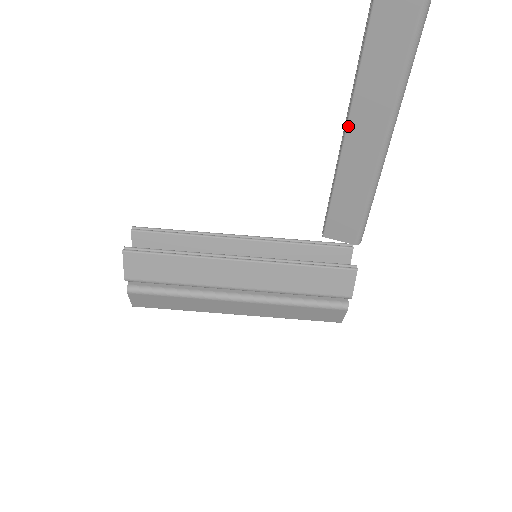
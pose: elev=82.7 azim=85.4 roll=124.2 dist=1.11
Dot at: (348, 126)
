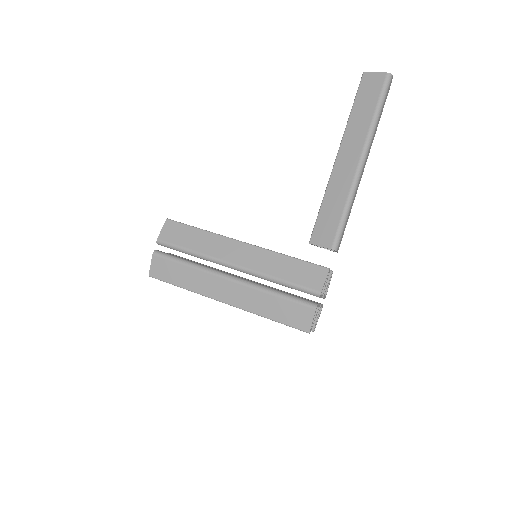
Dot at: (337, 158)
